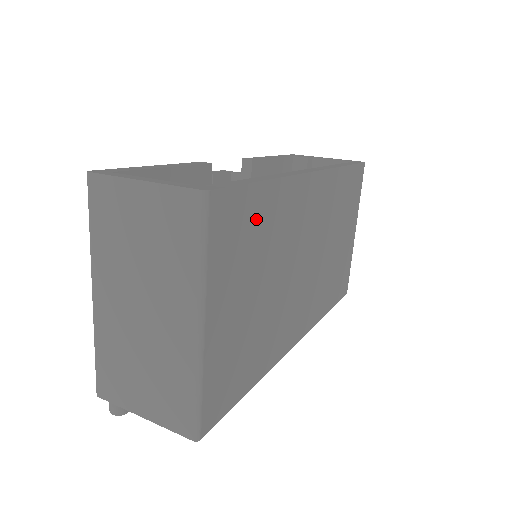
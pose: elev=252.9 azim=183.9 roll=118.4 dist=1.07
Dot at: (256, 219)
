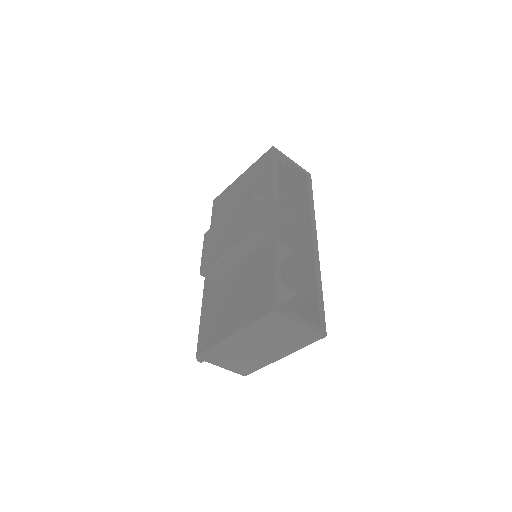
Dot at: occluded
